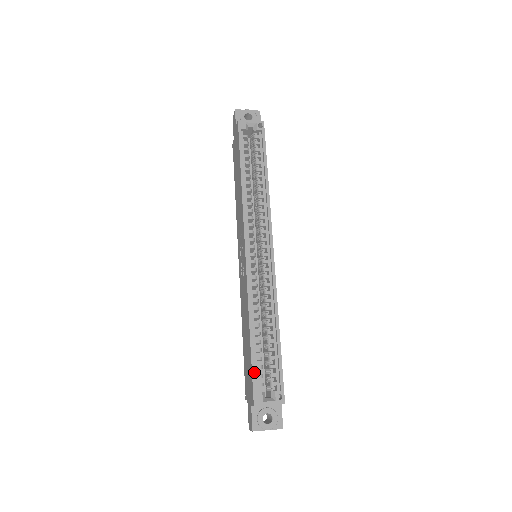
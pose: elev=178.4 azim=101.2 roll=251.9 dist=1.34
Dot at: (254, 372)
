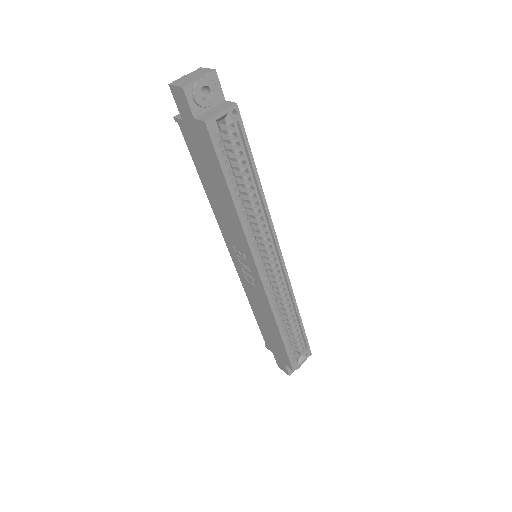
Dot at: (289, 354)
